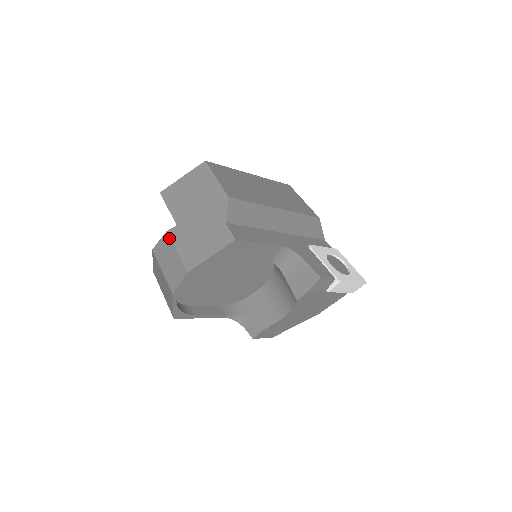
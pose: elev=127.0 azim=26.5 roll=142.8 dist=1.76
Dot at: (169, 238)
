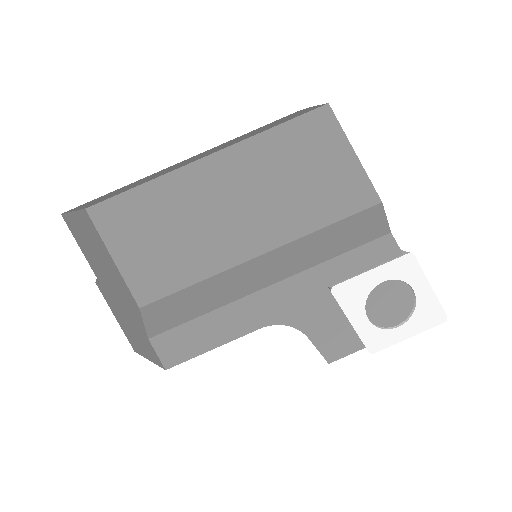
Dot at: (102, 293)
